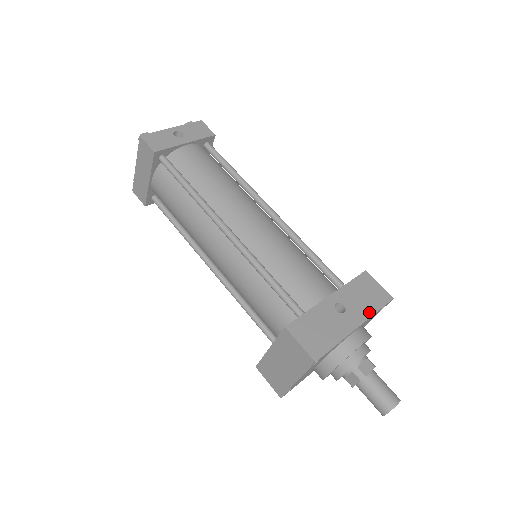
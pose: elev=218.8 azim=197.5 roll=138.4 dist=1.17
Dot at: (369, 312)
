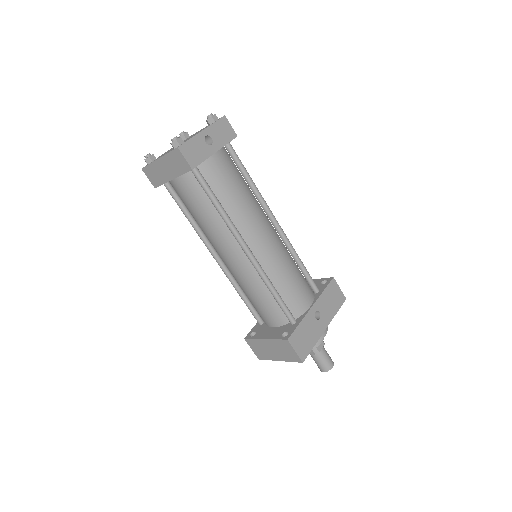
Dot at: (333, 314)
